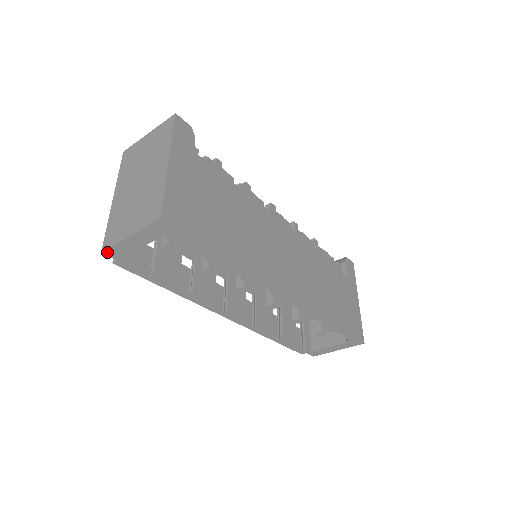
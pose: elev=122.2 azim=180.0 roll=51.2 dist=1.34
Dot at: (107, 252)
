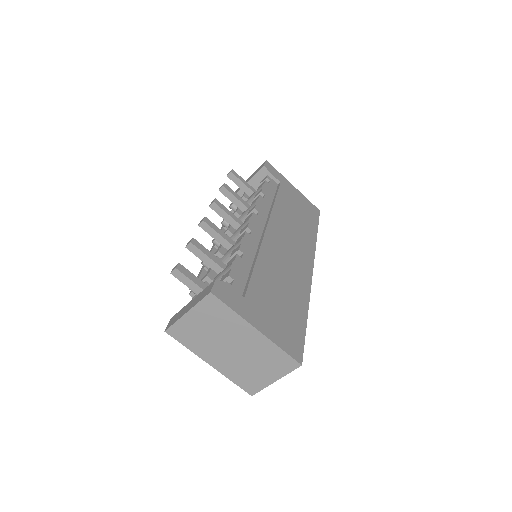
Dot at: (254, 392)
